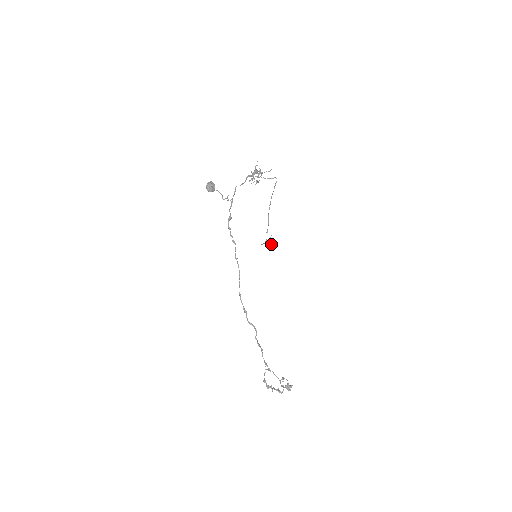
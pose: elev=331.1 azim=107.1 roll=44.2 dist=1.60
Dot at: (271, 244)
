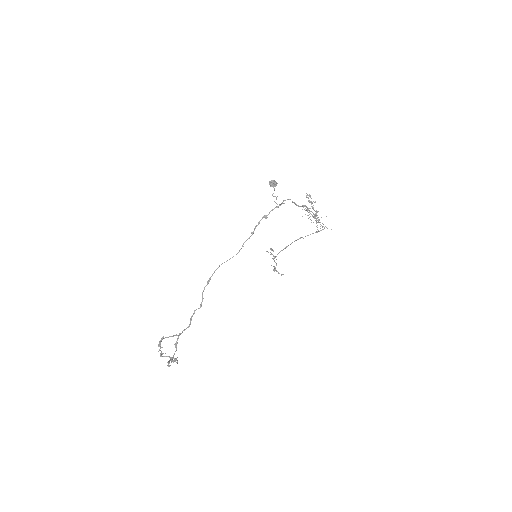
Dot at: (271, 248)
